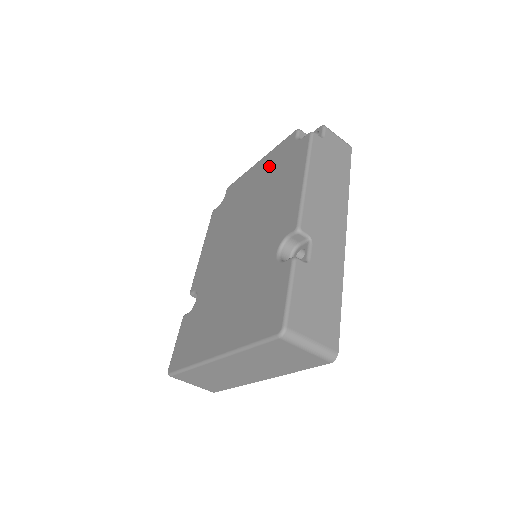
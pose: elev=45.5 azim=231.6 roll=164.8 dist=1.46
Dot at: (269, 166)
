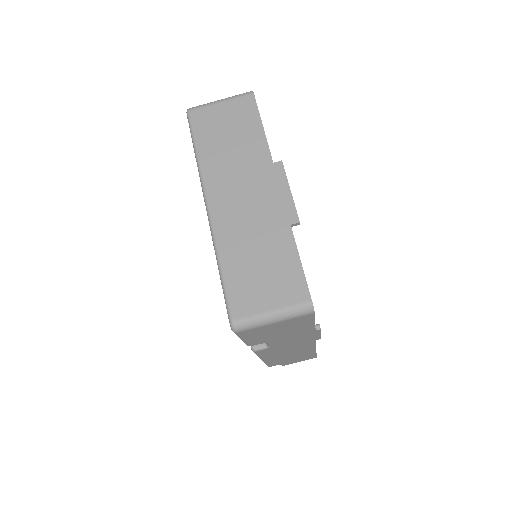
Dot at: occluded
